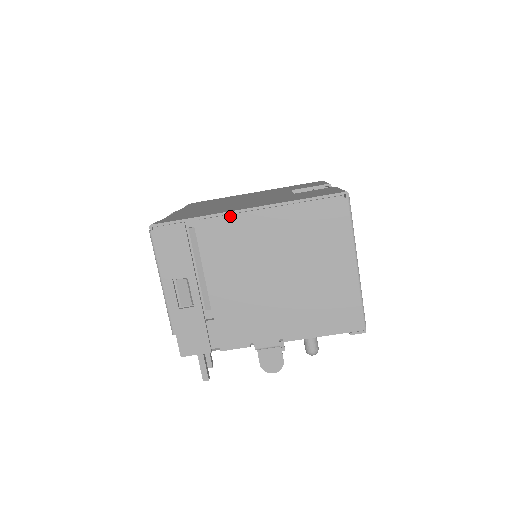
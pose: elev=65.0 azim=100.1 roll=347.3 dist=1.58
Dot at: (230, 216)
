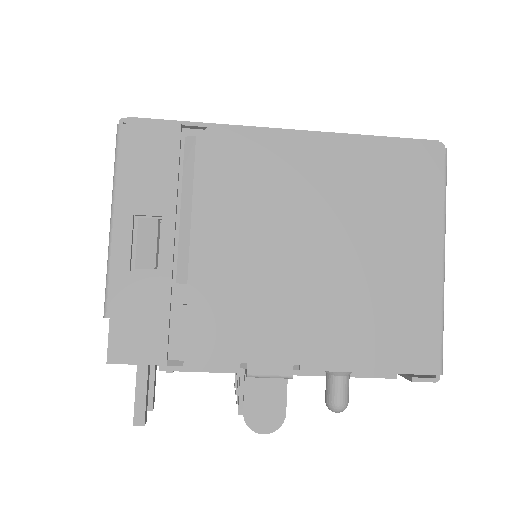
Dot at: (259, 132)
